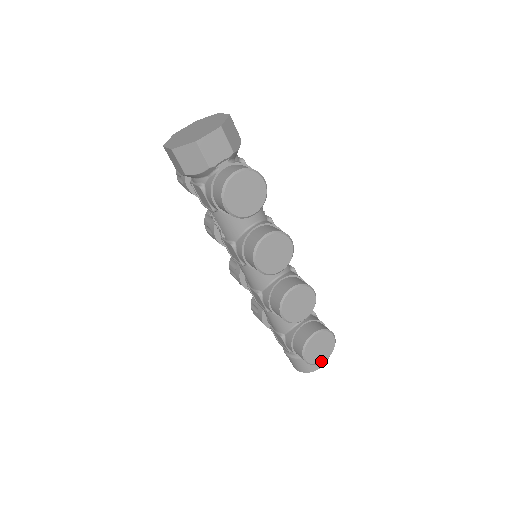
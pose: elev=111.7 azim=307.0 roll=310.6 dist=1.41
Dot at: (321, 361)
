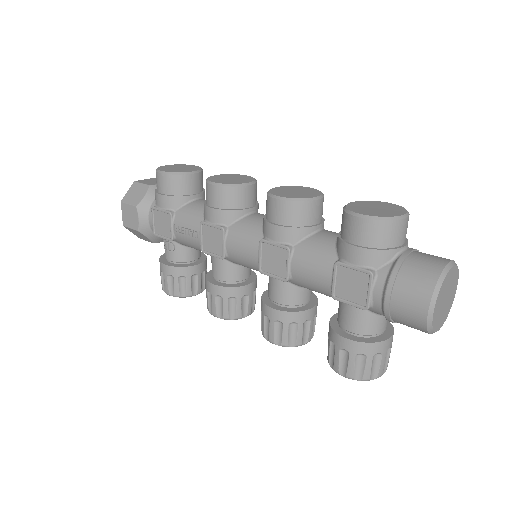
Dot at: (397, 216)
